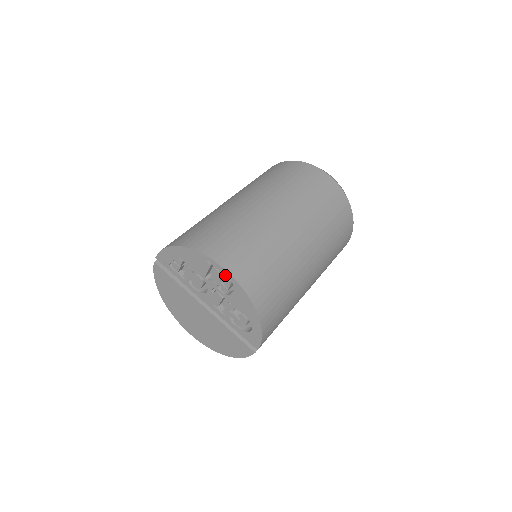
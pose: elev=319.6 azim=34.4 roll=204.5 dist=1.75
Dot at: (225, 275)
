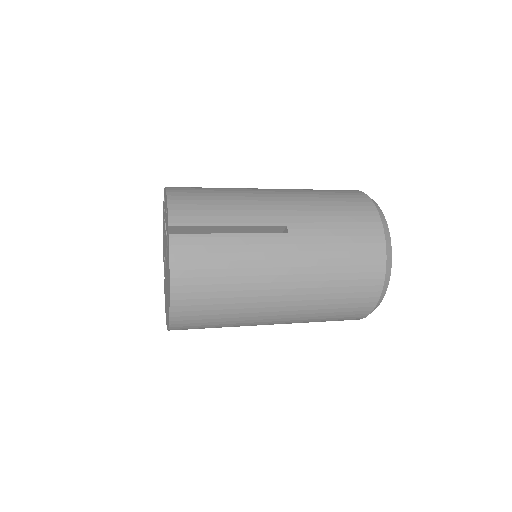
Dot at: occluded
